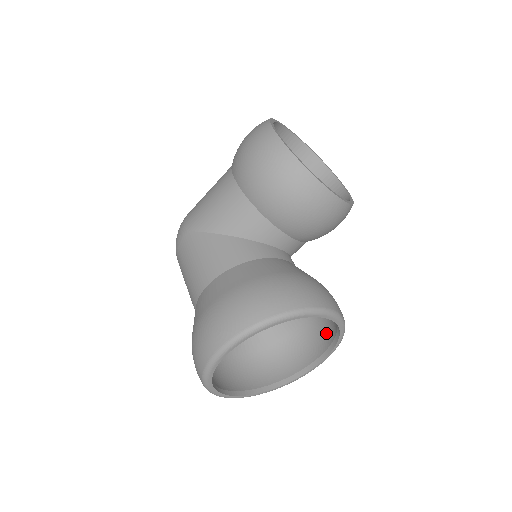
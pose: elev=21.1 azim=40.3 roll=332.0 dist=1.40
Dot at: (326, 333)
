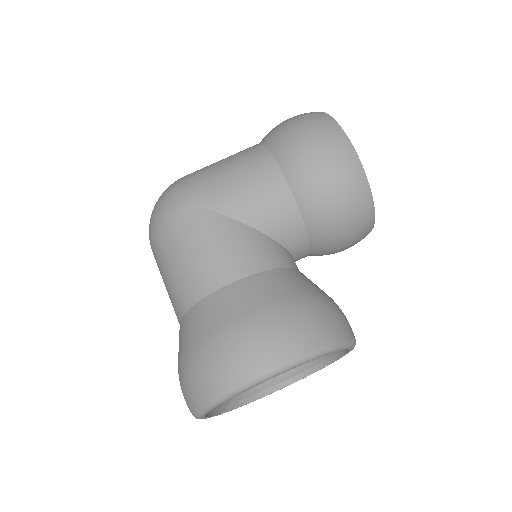
Dot at: occluded
